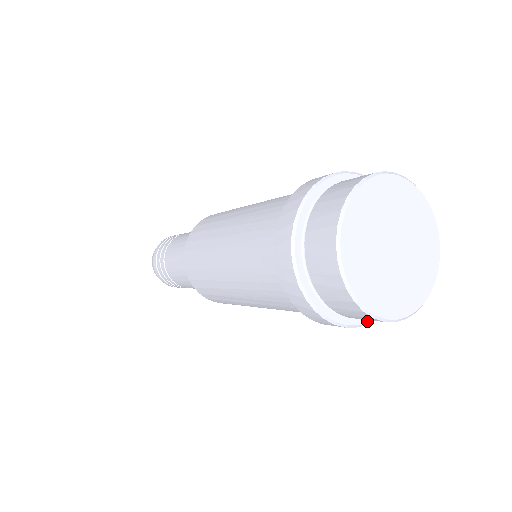
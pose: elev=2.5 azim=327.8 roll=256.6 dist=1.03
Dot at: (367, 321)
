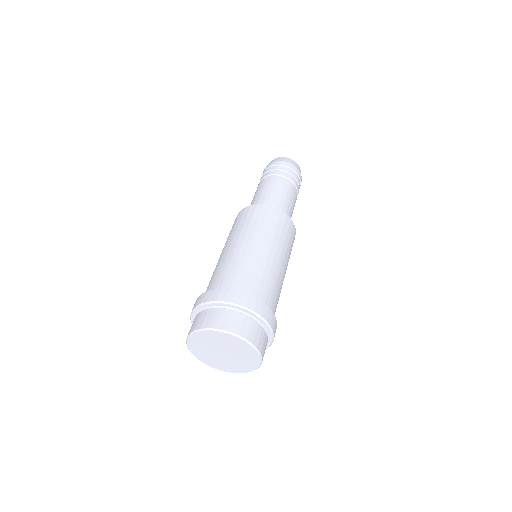
Dot at: occluded
